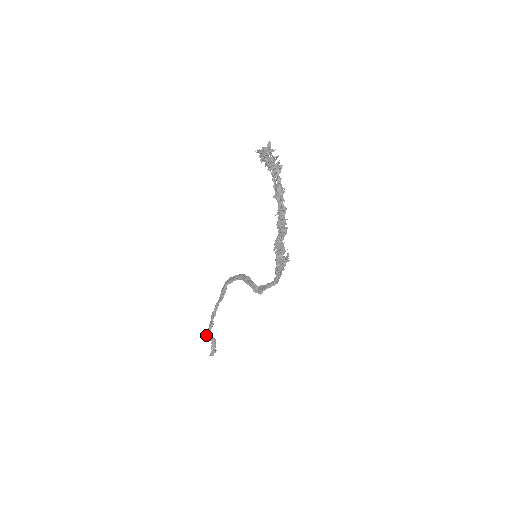
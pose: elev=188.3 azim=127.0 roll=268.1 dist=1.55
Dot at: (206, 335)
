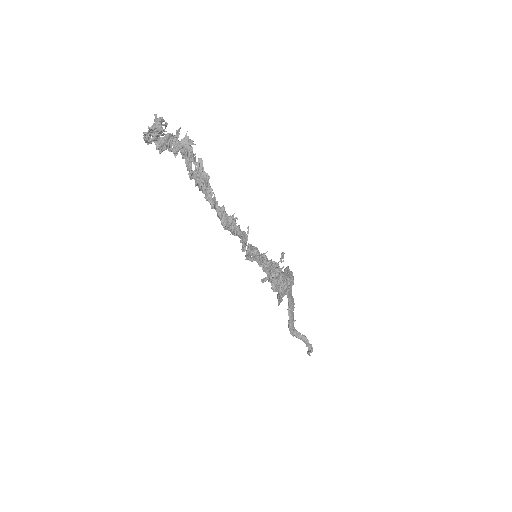
Dot at: (291, 333)
